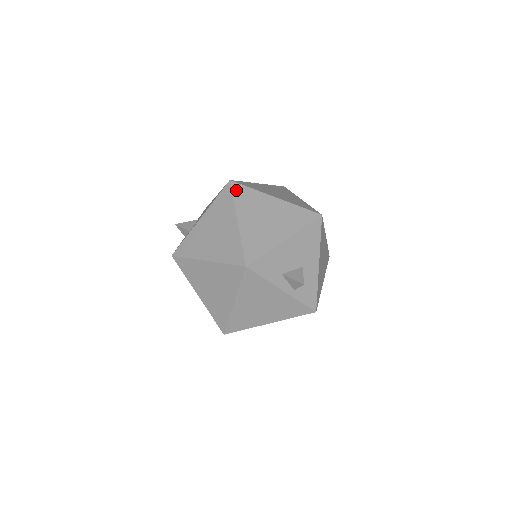
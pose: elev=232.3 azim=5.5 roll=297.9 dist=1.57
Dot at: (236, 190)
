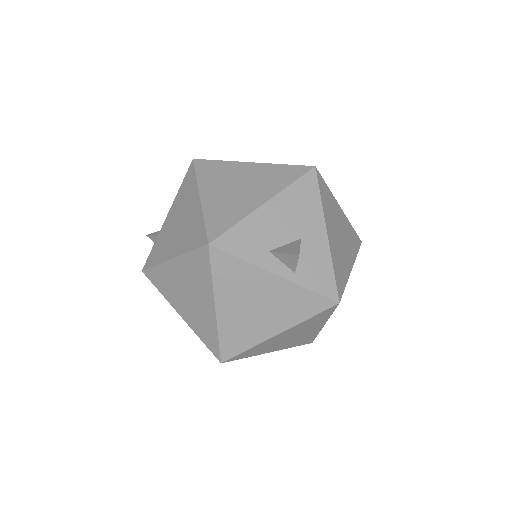
Dot at: (200, 166)
